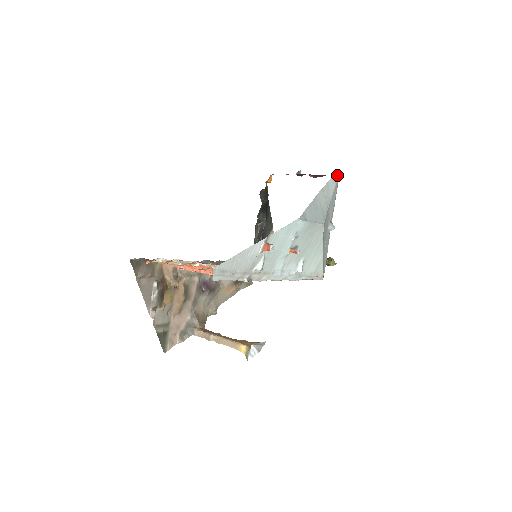
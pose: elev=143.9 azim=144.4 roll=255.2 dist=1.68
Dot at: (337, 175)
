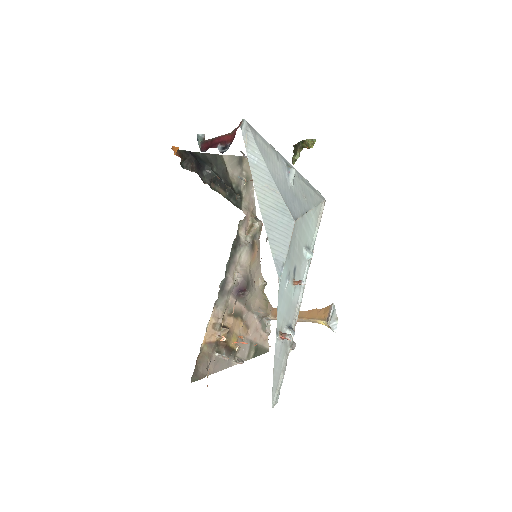
Dot at: (244, 126)
